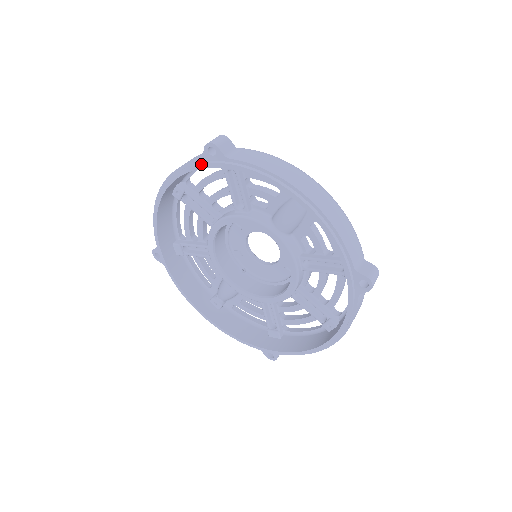
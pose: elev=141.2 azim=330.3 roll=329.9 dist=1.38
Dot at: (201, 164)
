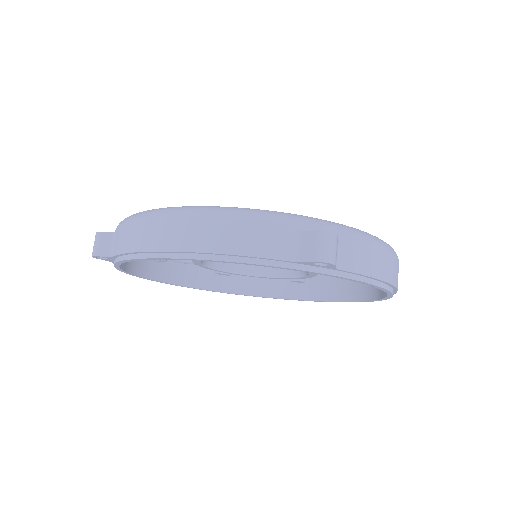
Dot at: (293, 269)
